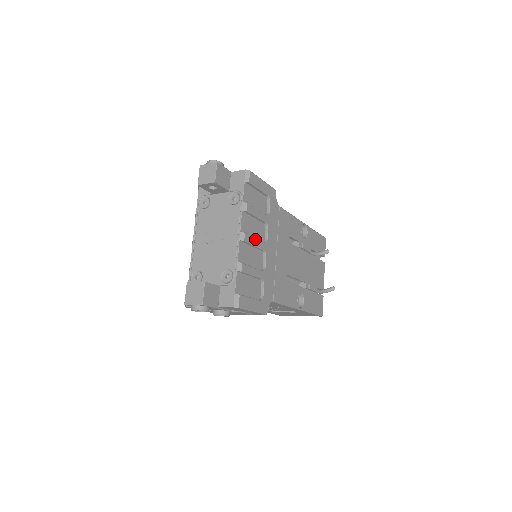
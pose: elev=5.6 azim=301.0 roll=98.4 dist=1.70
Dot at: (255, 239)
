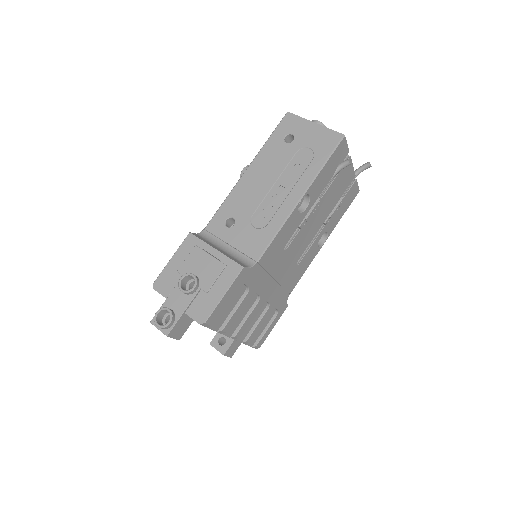
Dot at: (247, 319)
